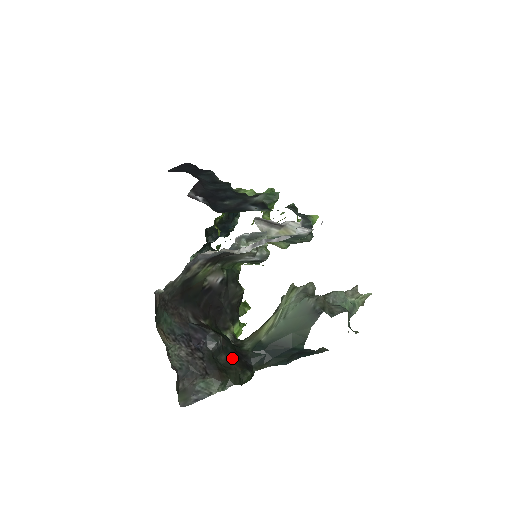
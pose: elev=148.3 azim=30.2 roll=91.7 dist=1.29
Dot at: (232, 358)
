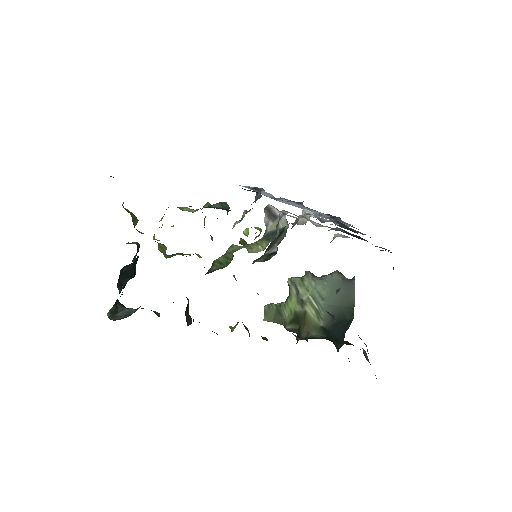
Dot at: occluded
